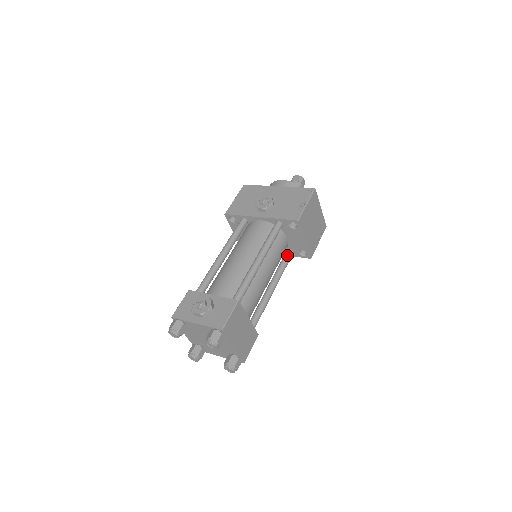
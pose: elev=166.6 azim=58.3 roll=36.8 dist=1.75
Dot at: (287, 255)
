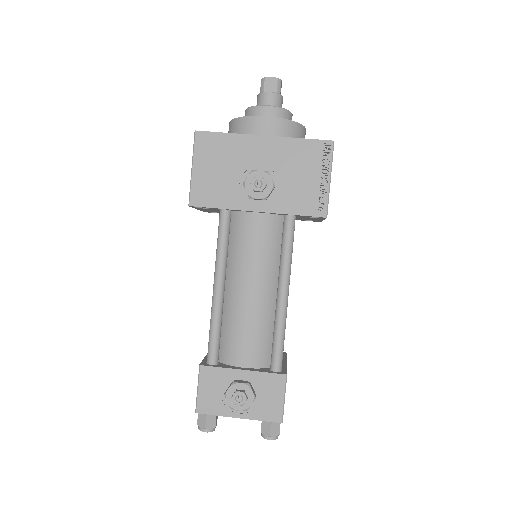
Dot at: occluded
